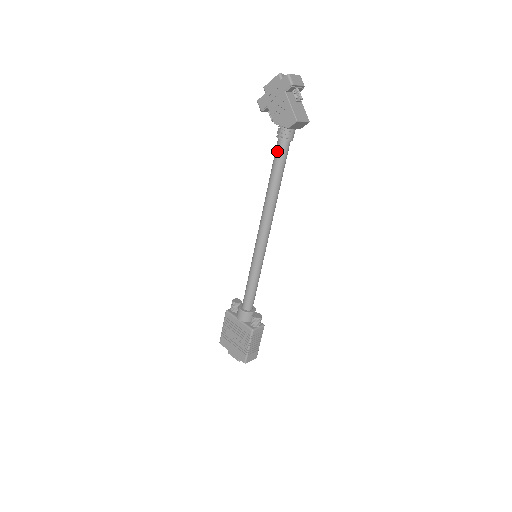
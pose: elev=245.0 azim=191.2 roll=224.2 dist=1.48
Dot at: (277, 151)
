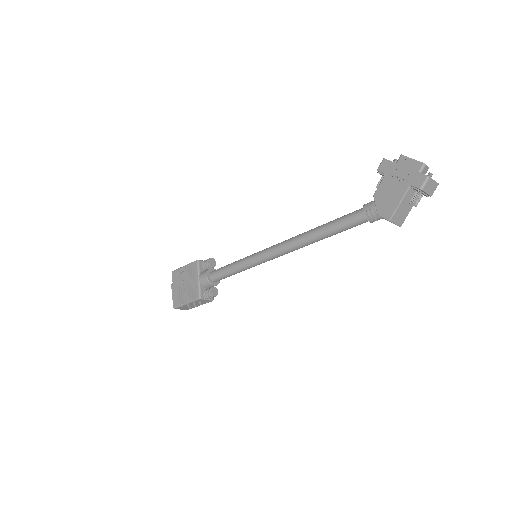
Dot at: (352, 216)
